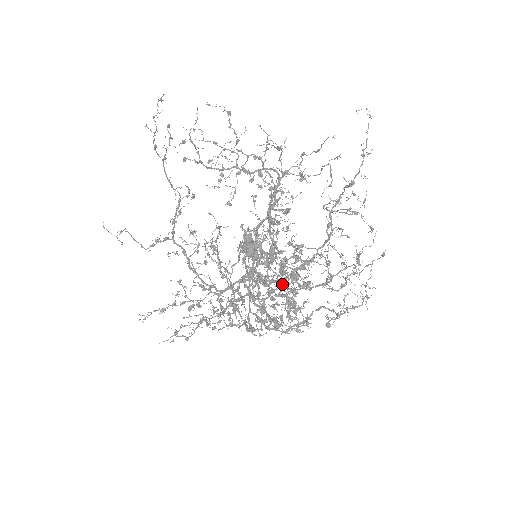
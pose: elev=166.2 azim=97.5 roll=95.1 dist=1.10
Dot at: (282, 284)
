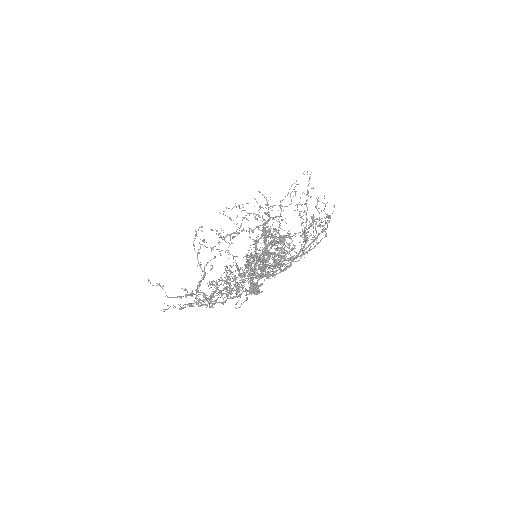
Dot at: occluded
